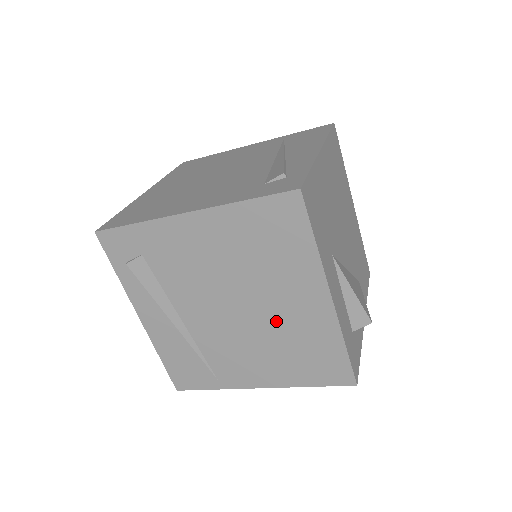
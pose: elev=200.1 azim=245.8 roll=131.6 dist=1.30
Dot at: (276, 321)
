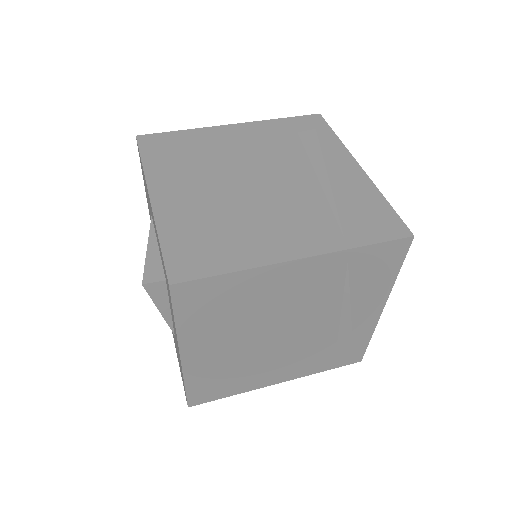
Dot at: occluded
